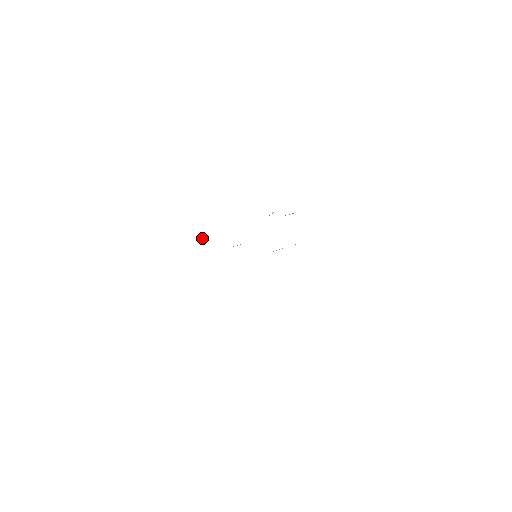
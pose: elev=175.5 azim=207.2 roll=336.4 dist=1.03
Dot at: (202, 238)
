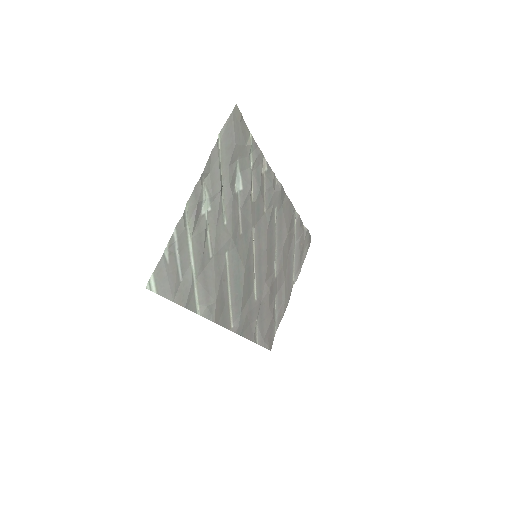
Dot at: occluded
